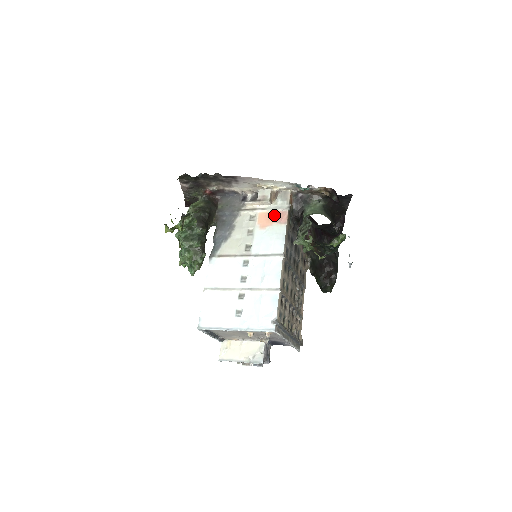
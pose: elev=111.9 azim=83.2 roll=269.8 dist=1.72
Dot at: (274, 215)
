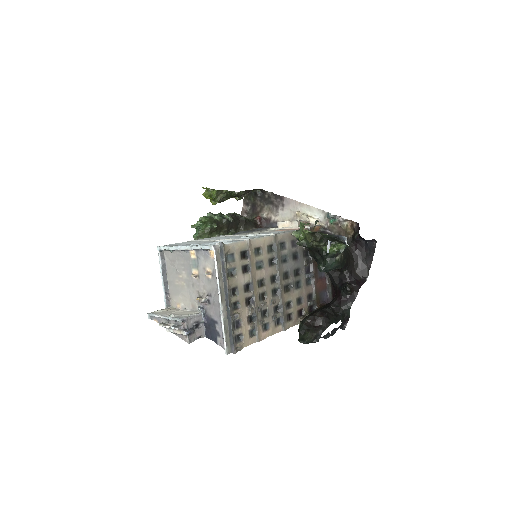
Dot at: (294, 229)
